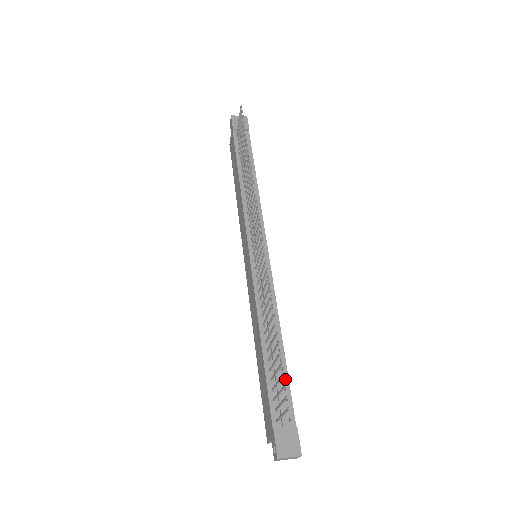
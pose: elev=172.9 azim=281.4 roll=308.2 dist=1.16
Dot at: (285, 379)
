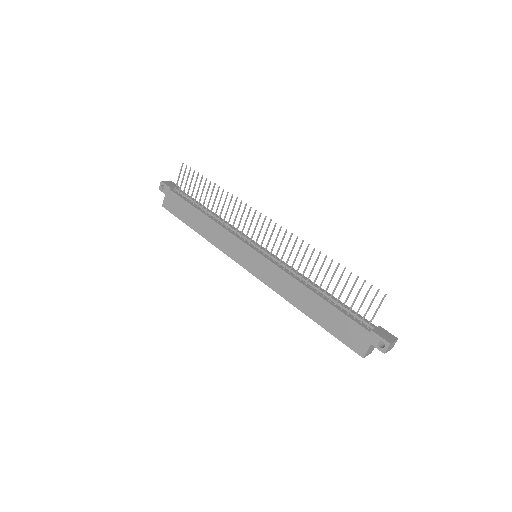
Dot at: (347, 307)
